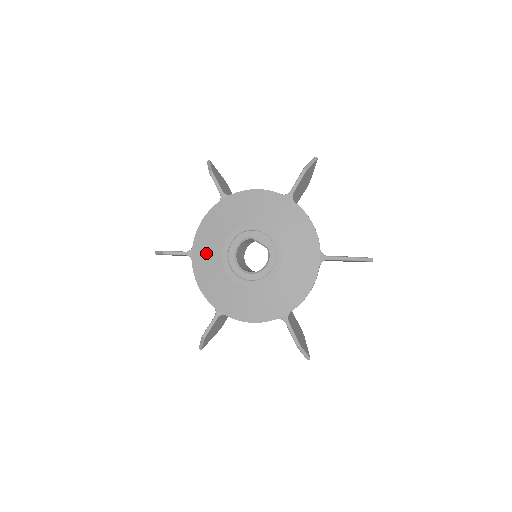
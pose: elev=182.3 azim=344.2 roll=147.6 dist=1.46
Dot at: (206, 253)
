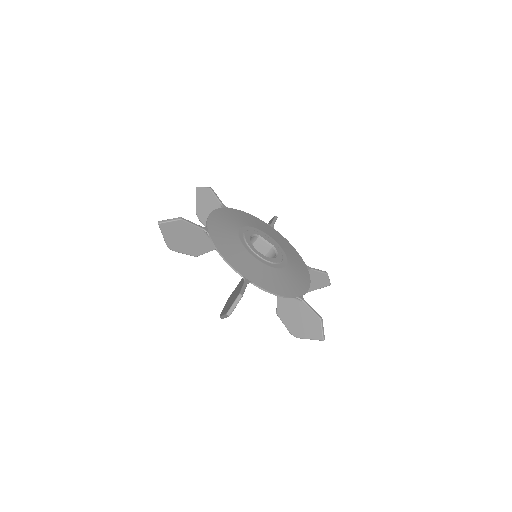
Dot at: (223, 233)
